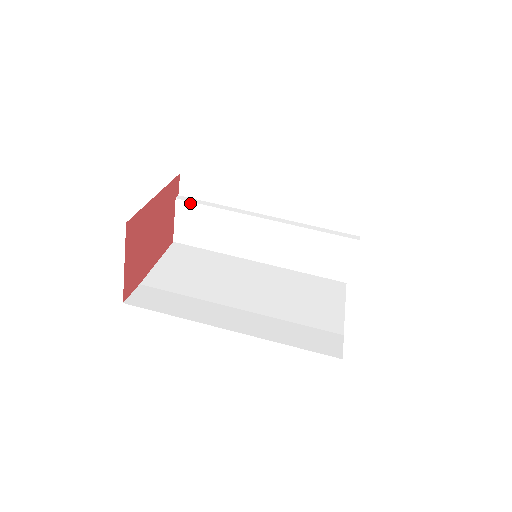
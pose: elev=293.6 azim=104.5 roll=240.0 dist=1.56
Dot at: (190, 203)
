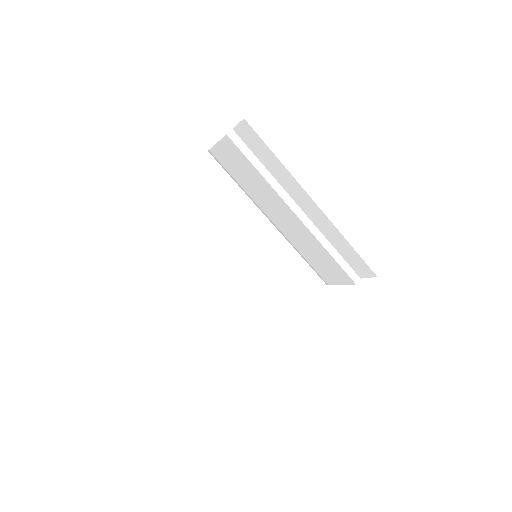
Dot at: (238, 148)
